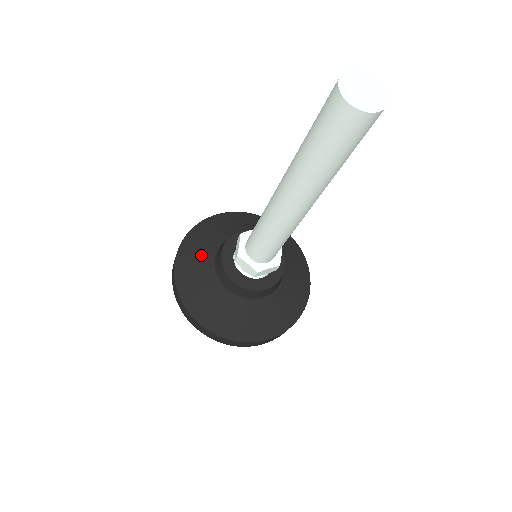
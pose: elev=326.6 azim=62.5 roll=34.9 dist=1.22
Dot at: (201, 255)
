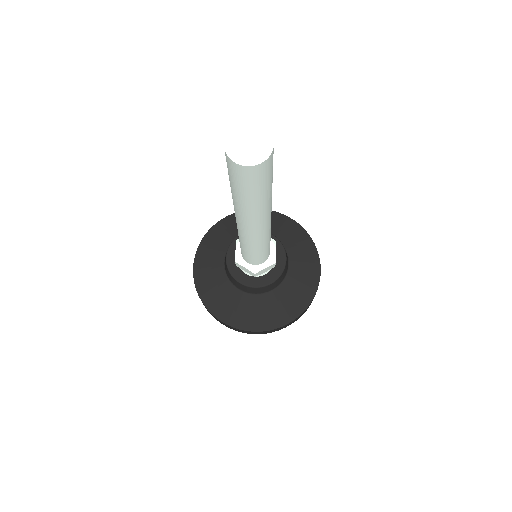
Dot at: occluded
